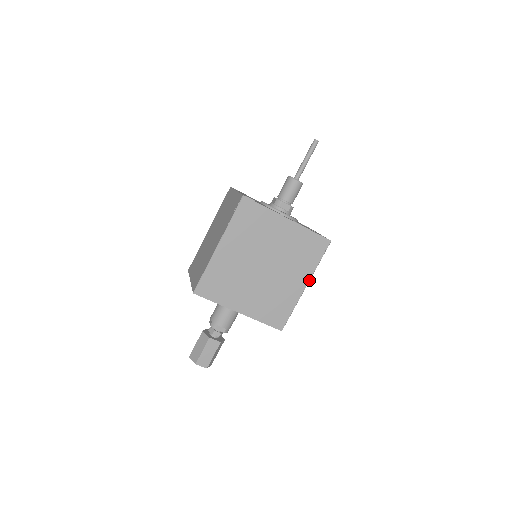
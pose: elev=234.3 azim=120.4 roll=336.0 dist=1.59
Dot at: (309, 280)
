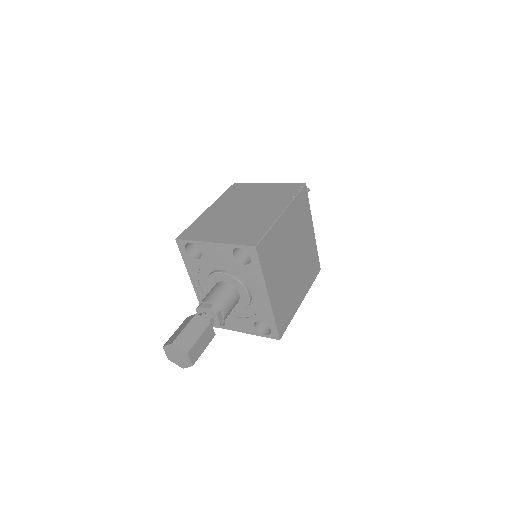
Dot at: occluded
